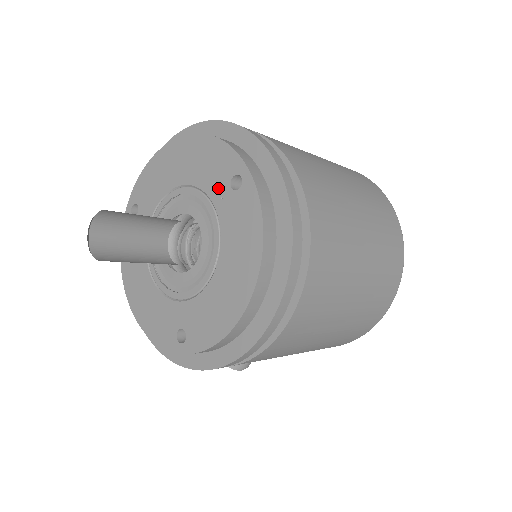
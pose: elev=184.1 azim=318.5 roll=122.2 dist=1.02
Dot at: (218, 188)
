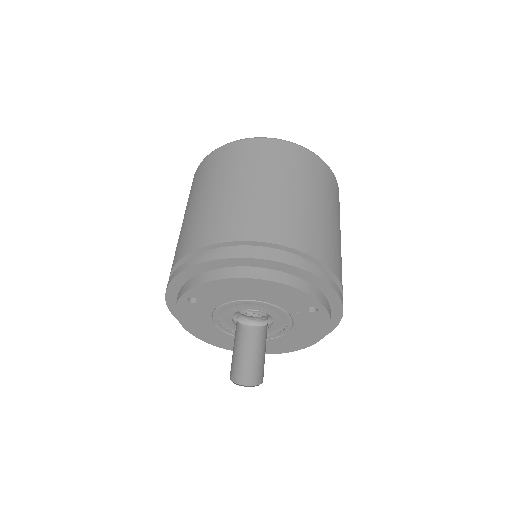
Dot at: (295, 309)
